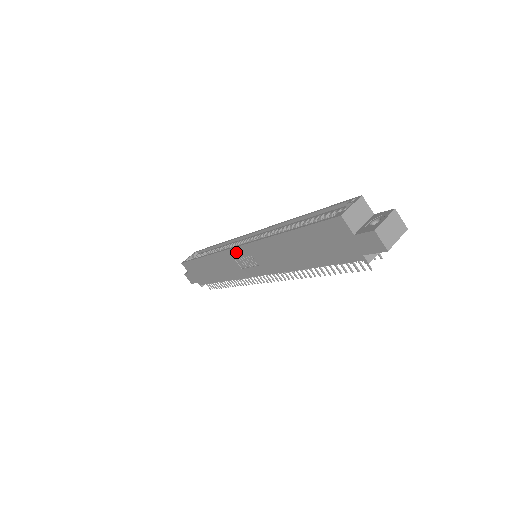
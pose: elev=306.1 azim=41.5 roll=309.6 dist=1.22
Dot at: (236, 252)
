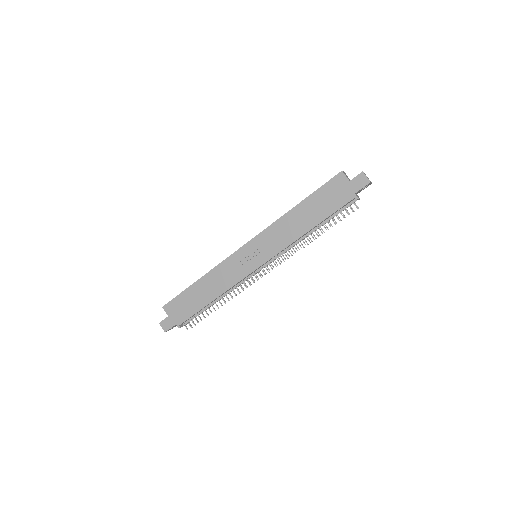
Dot at: (244, 250)
